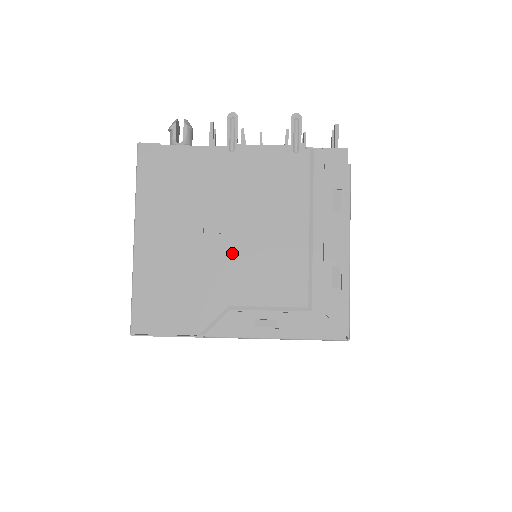
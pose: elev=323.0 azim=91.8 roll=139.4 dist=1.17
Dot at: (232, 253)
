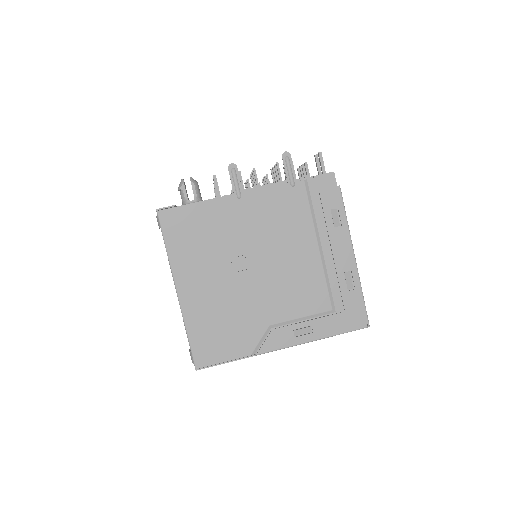
Dot at: (261, 283)
